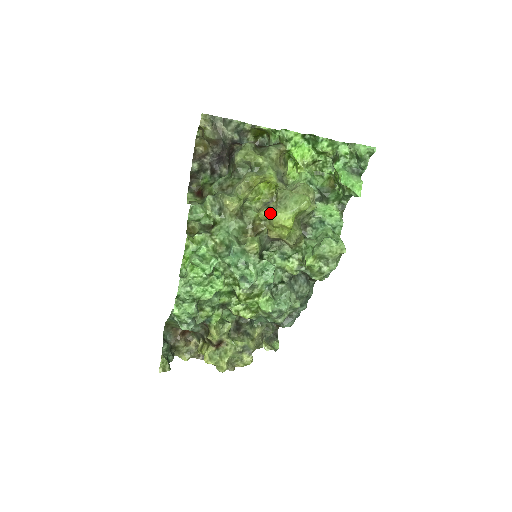
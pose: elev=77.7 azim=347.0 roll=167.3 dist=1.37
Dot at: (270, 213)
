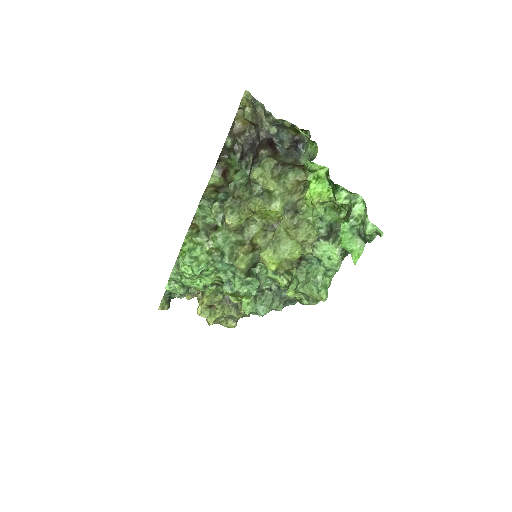
Dot at: (263, 246)
